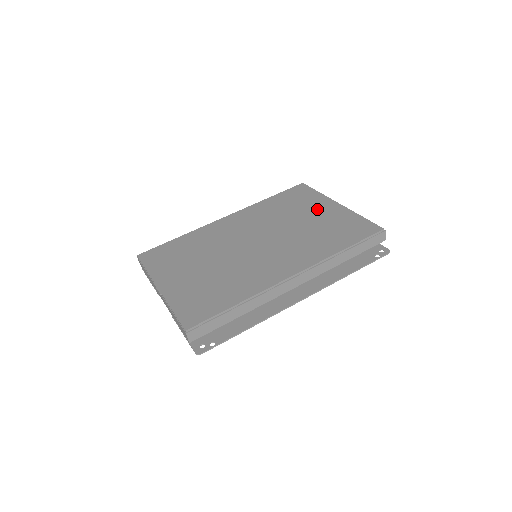
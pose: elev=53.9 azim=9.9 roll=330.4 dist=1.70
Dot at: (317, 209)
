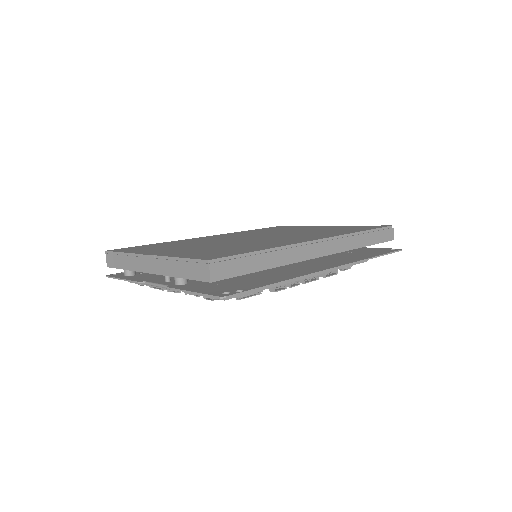
Dot at: (311, 227)
